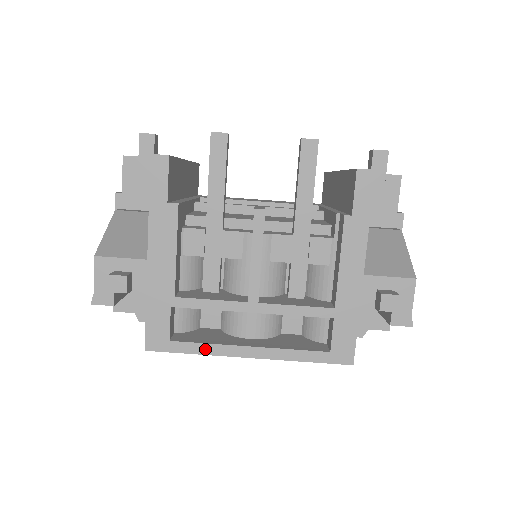
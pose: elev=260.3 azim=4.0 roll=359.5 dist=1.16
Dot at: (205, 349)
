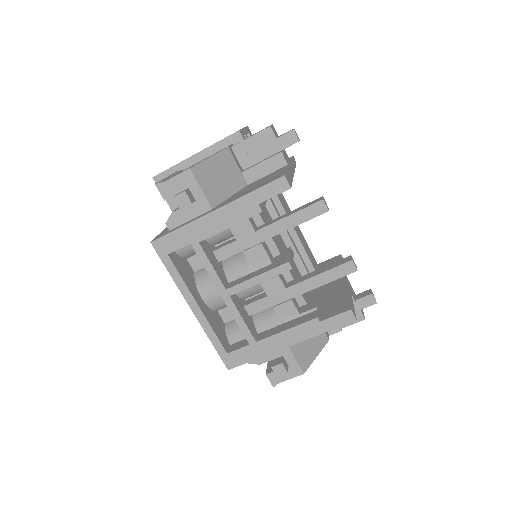
Dot at: (178, 280)
